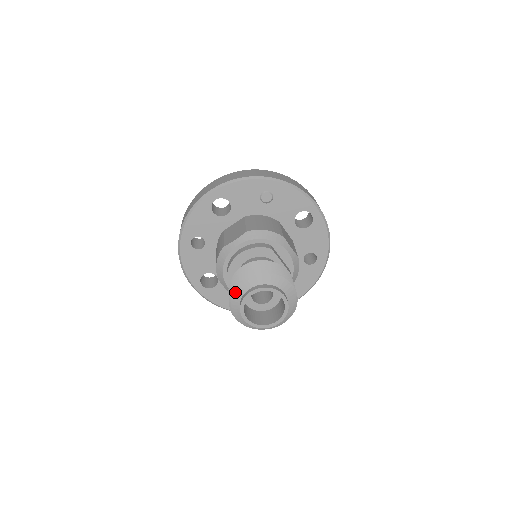
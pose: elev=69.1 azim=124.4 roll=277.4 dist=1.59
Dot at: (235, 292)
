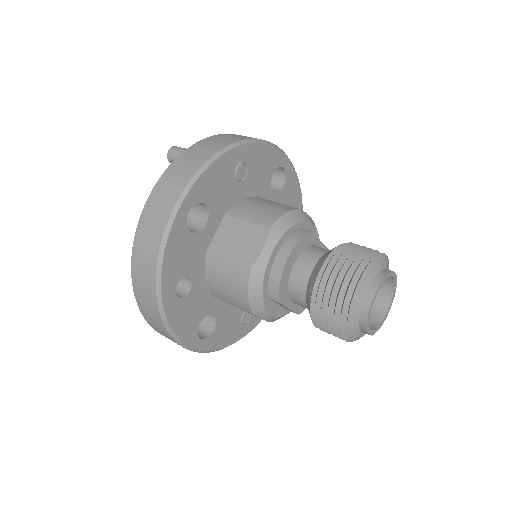
Dot at: (351, 309)
